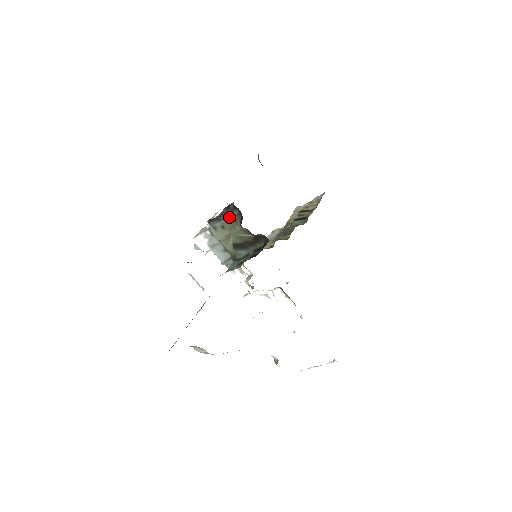
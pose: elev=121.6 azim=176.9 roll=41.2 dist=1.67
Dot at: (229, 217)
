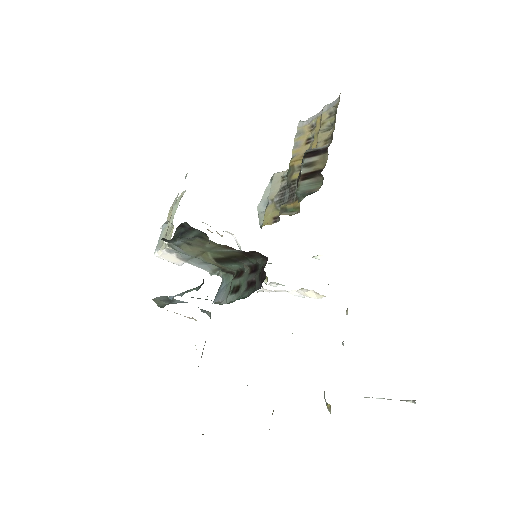
Dot at: (190, 236)
